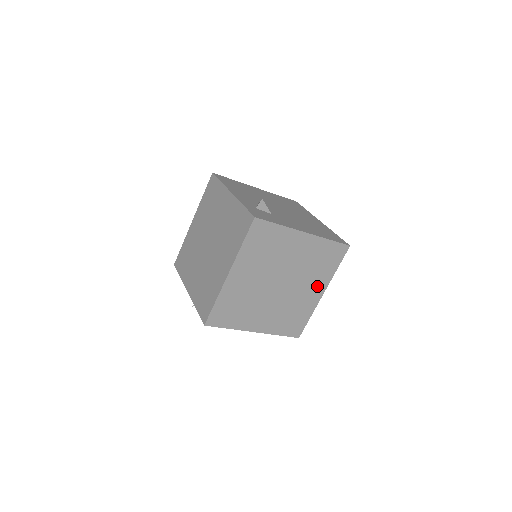
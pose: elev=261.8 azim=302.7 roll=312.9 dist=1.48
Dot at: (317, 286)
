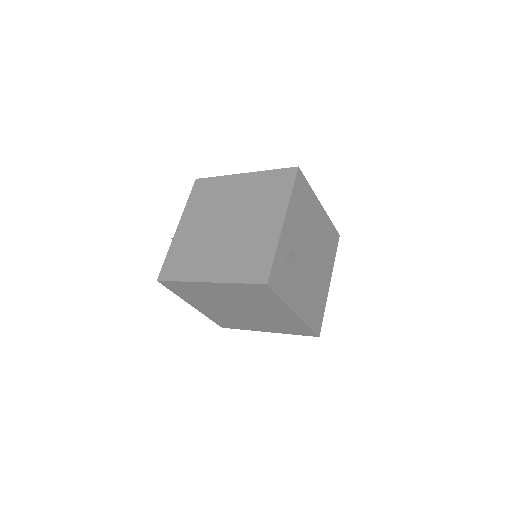
Dot at: (268, 328)
